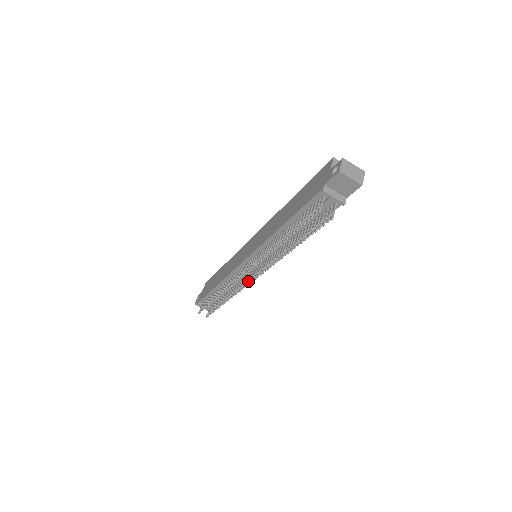
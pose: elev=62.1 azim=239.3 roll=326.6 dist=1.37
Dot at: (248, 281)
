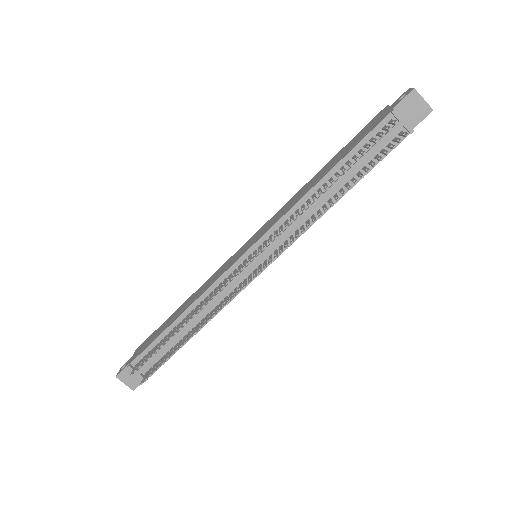
Dot at: occluded
